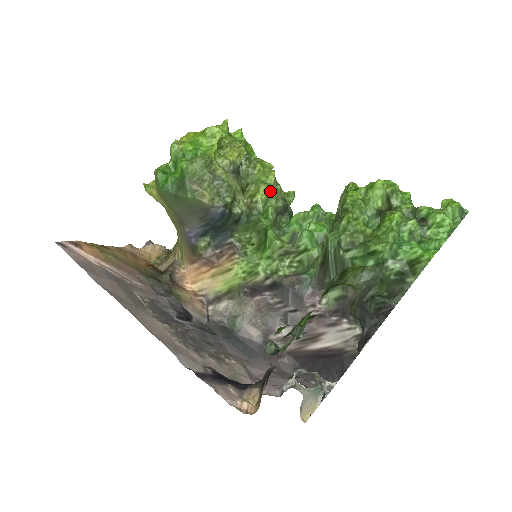
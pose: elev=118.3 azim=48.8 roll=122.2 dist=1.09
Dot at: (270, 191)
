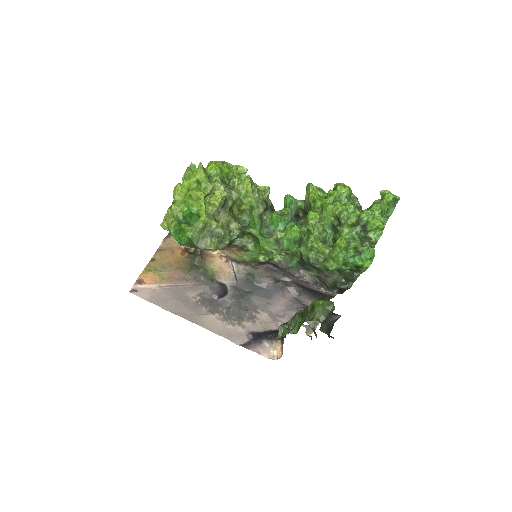
Dot at: (251, 204)
